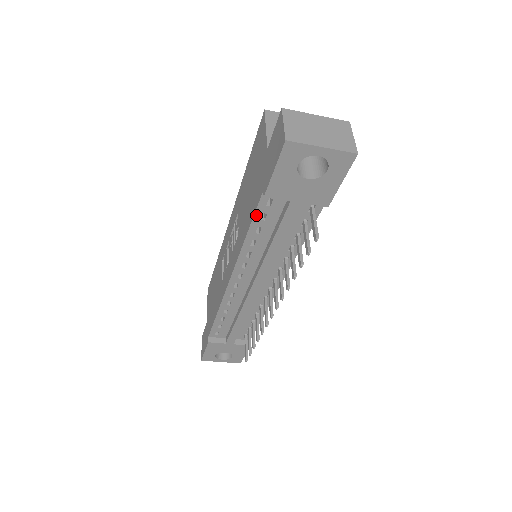
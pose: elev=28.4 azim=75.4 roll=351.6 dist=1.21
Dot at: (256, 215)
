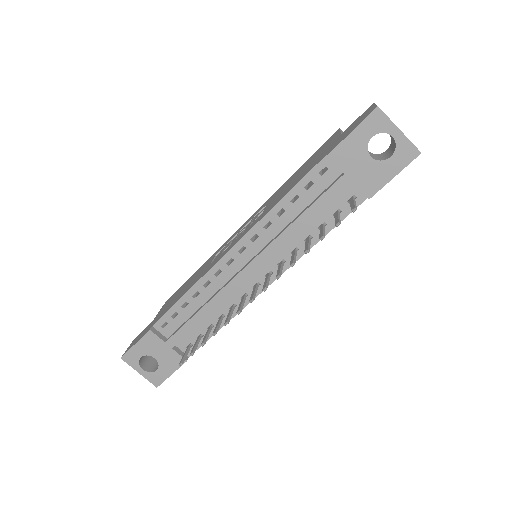
Dot at: (304, 179)
